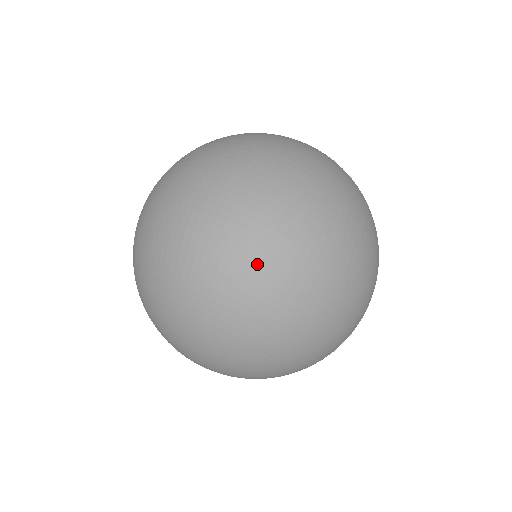
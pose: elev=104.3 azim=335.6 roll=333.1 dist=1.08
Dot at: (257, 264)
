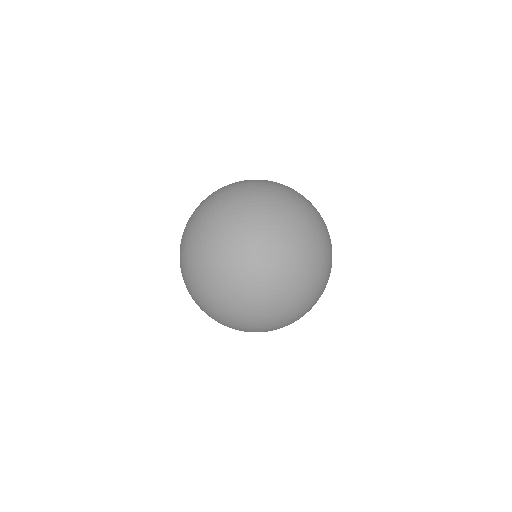
Dot at: (302, 228)
